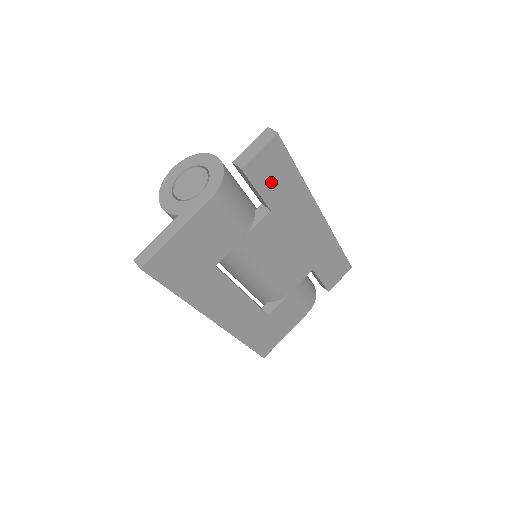
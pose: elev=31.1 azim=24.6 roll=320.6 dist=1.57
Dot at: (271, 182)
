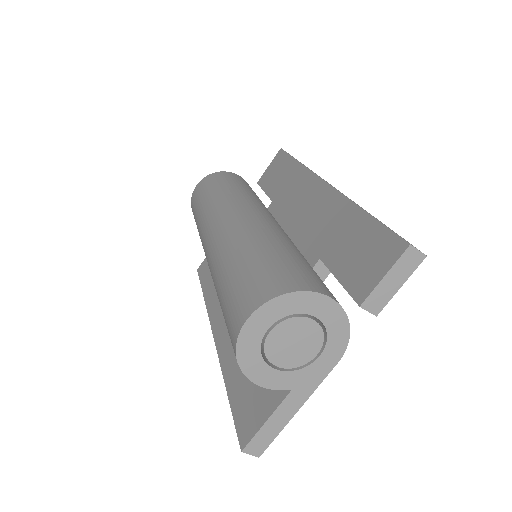
Dot at: occluded
